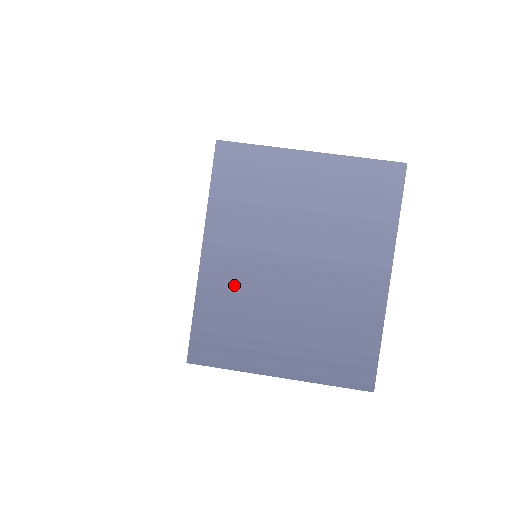
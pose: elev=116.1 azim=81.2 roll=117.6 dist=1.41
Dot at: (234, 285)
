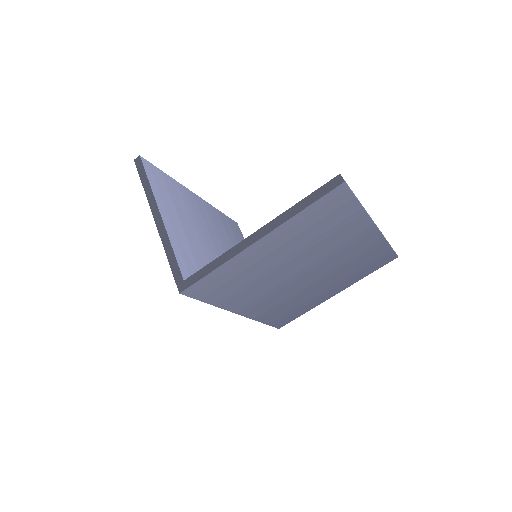
Dot at: (274, 303)
